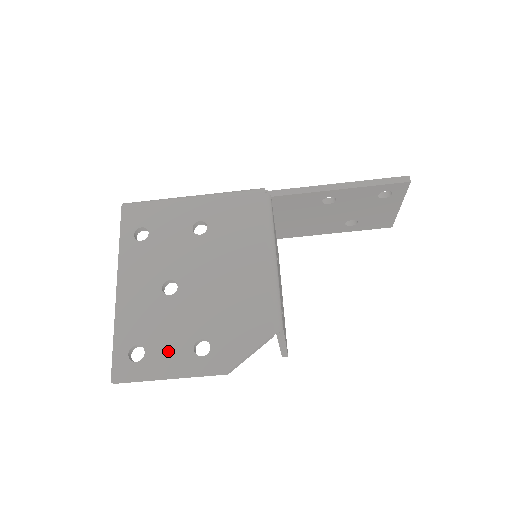
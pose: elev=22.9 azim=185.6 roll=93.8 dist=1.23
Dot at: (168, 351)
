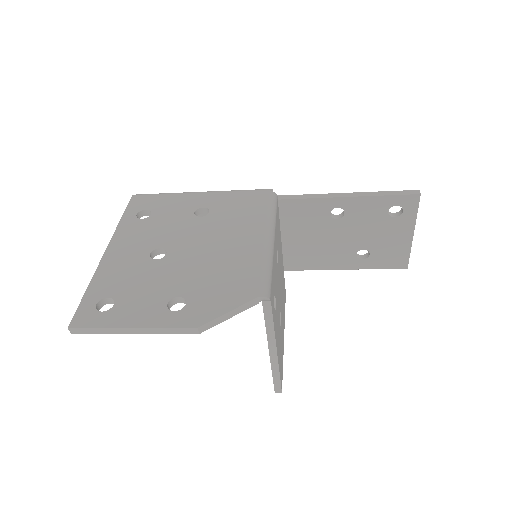
Dot at: (139, 304)
